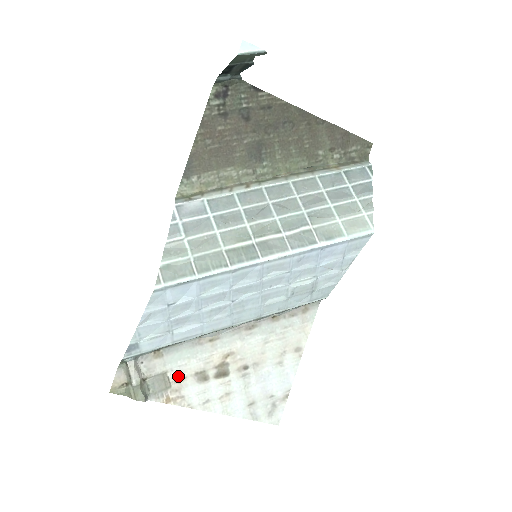
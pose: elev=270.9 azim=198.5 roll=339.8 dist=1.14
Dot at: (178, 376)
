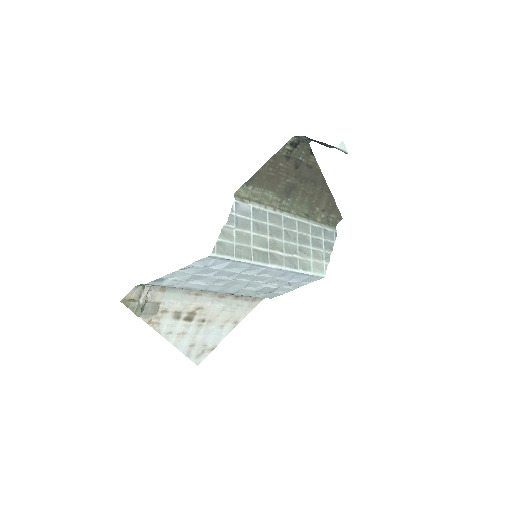
Dot at: (165, 309)
